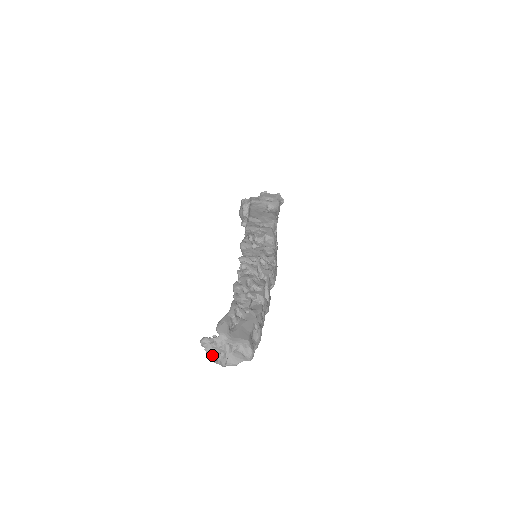
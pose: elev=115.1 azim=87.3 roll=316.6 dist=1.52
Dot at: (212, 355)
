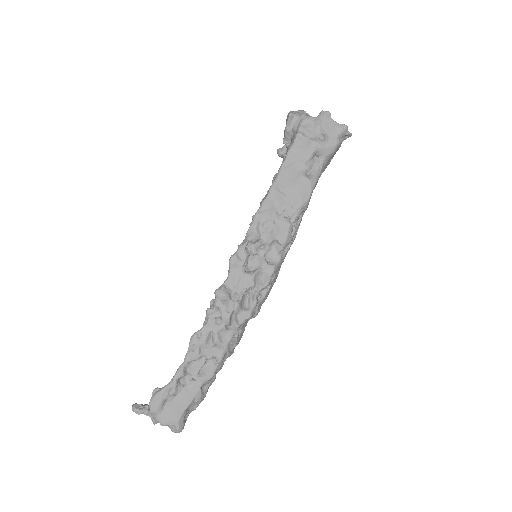
Dot at: occluded
